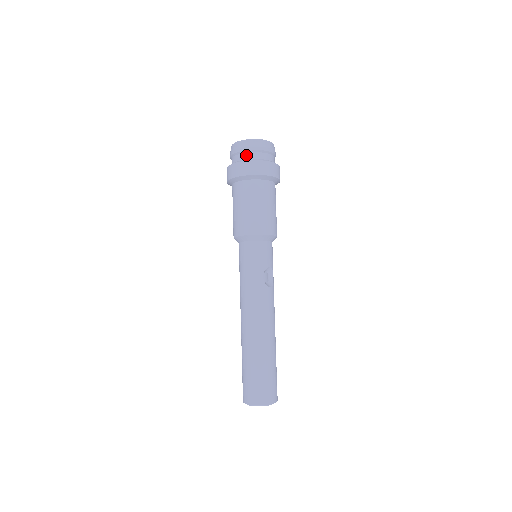
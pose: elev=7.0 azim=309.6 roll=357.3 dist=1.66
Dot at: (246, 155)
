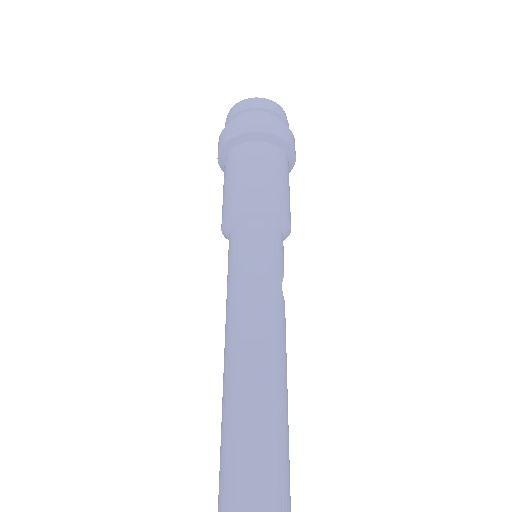
Dot at: (268, 115)
